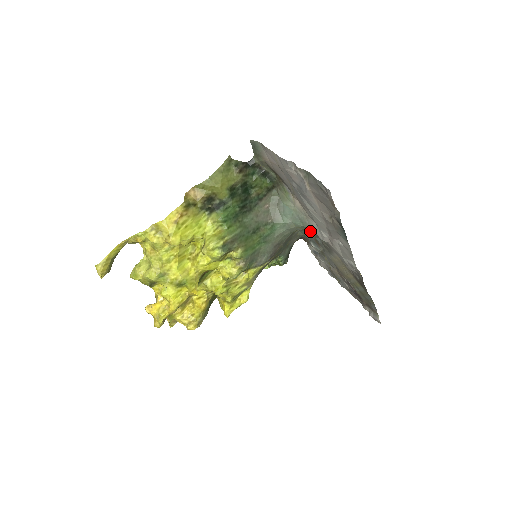
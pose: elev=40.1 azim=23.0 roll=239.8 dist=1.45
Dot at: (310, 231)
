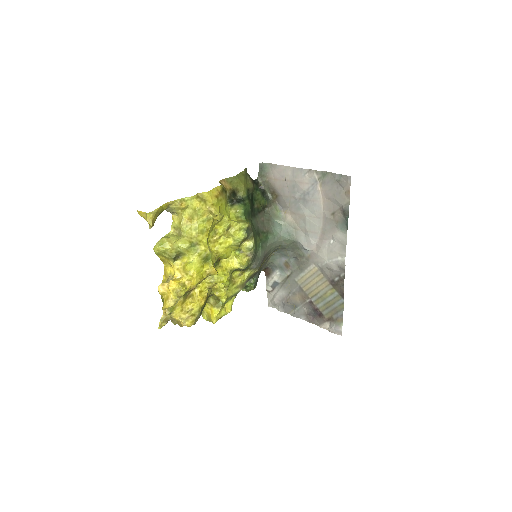
Dot at: (291, 247)
